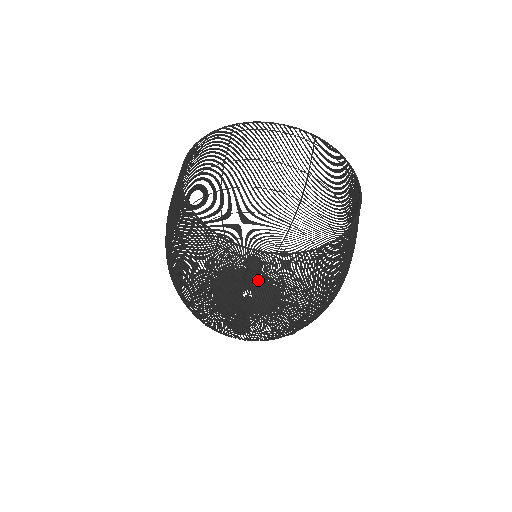
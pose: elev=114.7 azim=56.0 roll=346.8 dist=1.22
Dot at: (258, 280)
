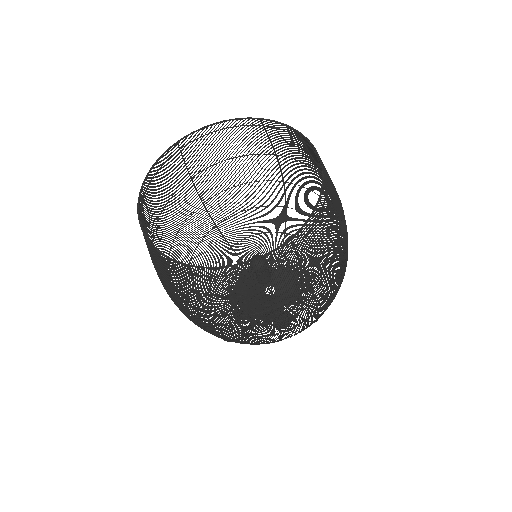
Dot at: (276, 273)
